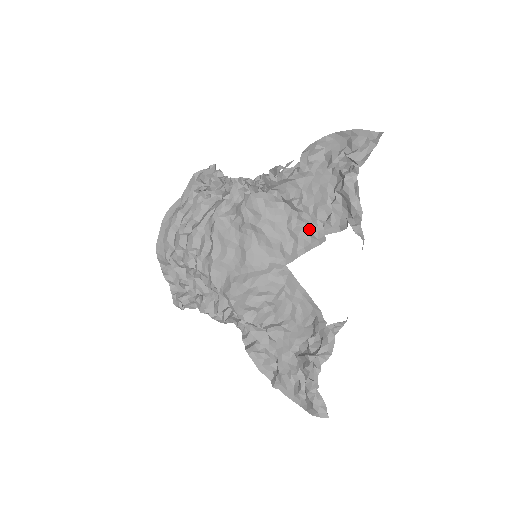
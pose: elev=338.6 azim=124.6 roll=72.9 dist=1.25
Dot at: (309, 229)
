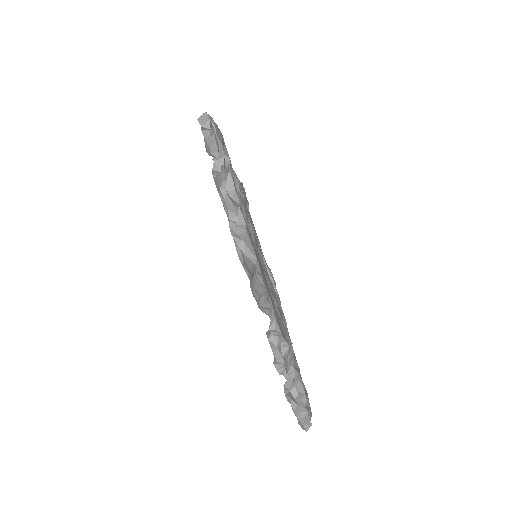
Dot at: occluded
